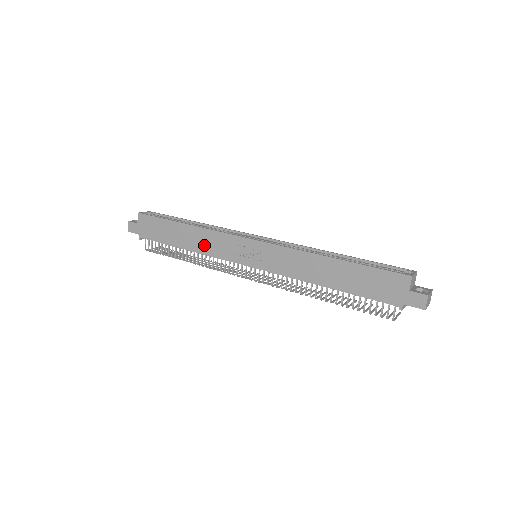
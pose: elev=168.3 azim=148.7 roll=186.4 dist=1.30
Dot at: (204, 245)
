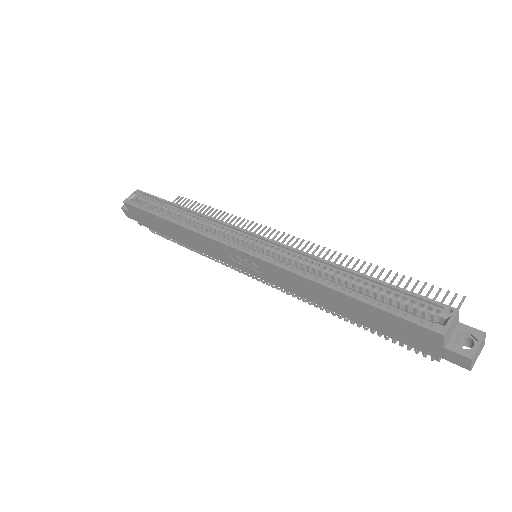
Dot at: (197, 244)
